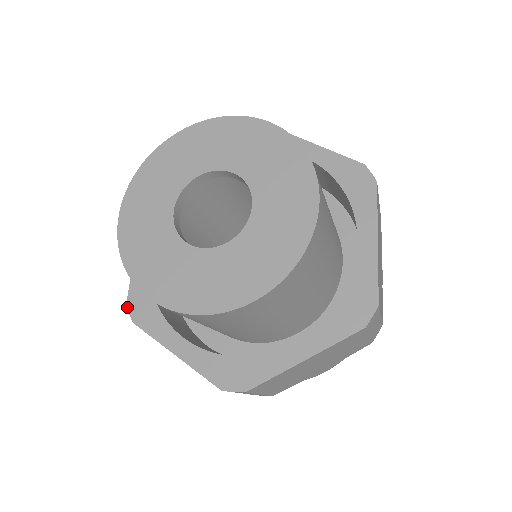
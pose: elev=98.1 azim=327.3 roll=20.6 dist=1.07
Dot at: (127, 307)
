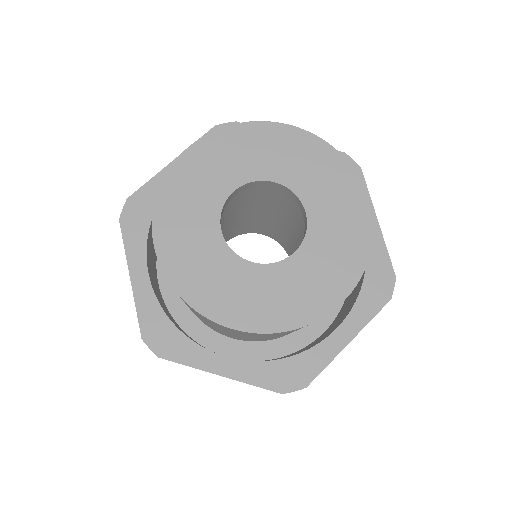
Dot at: occluded
